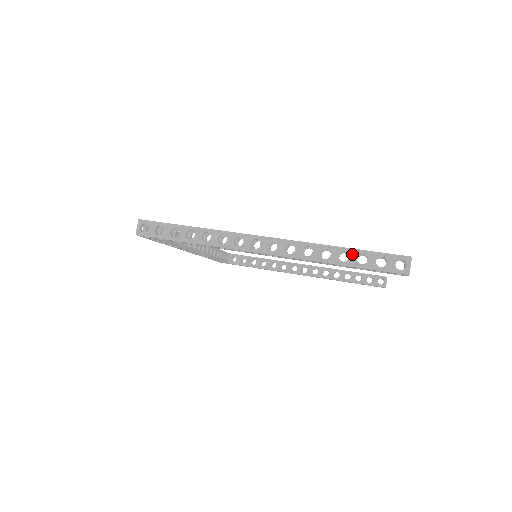
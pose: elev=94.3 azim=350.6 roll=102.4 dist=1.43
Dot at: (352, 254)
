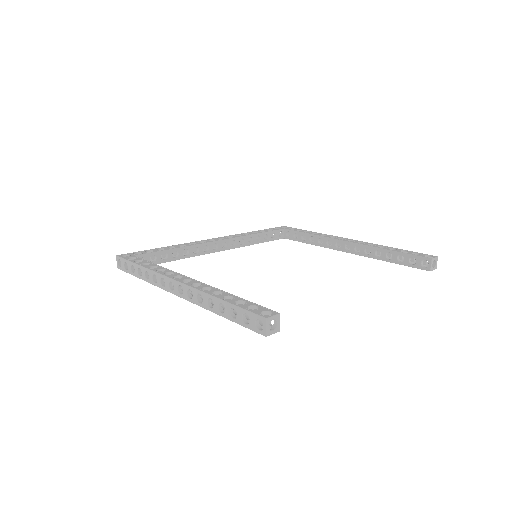
Dot at: (226, 307)
